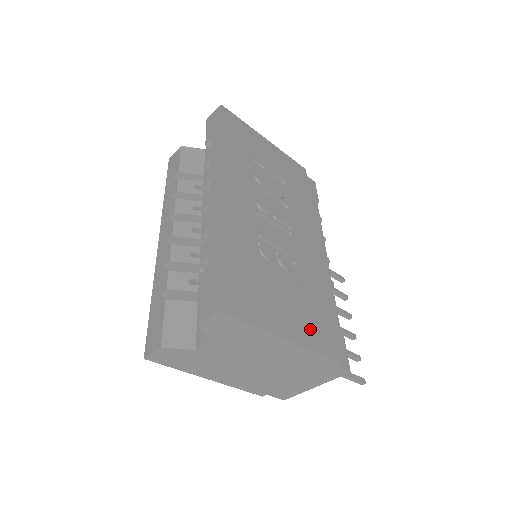
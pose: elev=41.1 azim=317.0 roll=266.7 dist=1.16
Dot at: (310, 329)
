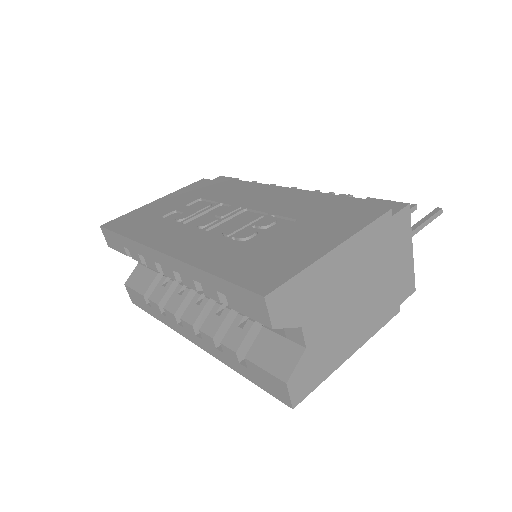
Dot at: (342, 223)
